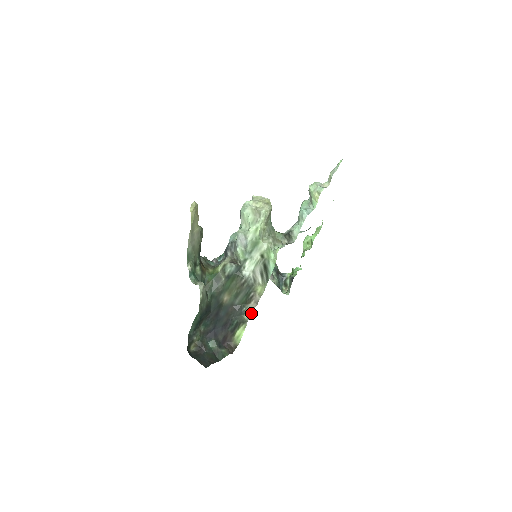
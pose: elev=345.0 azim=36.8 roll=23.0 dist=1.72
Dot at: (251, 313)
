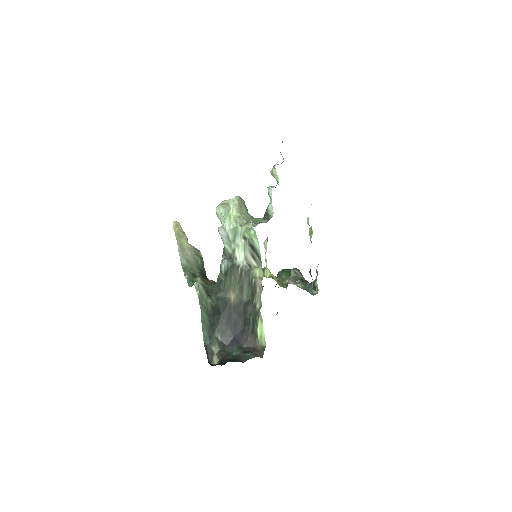
Dot at: (260, 301)
